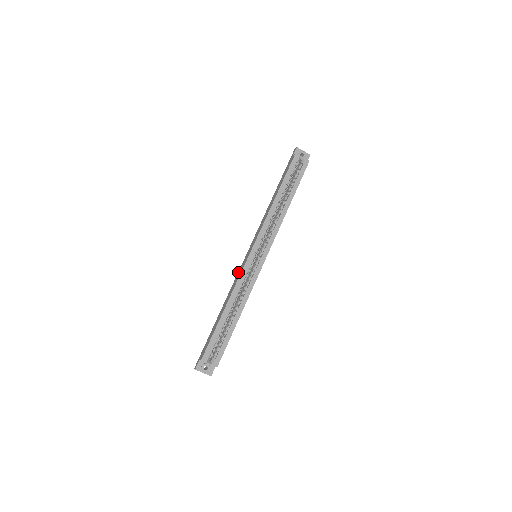
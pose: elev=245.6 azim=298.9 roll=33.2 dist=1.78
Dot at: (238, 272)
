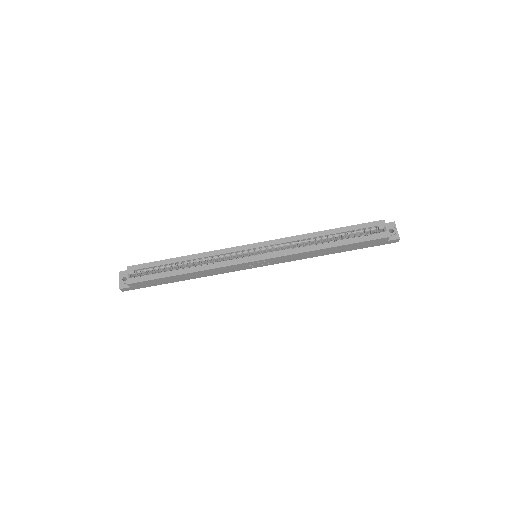
Dot at: occluded
